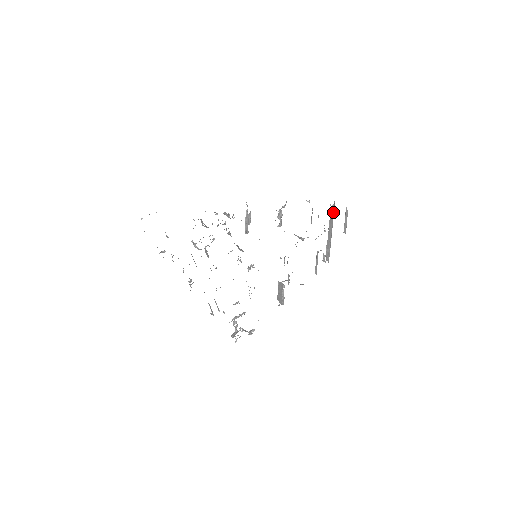
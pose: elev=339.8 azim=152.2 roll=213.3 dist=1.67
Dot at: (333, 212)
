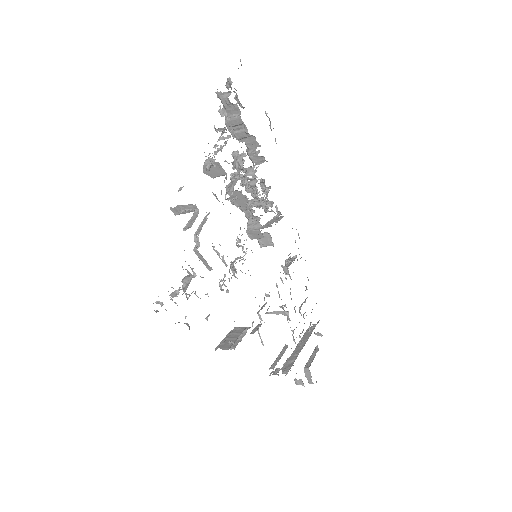
Dot at: (313, 329)
